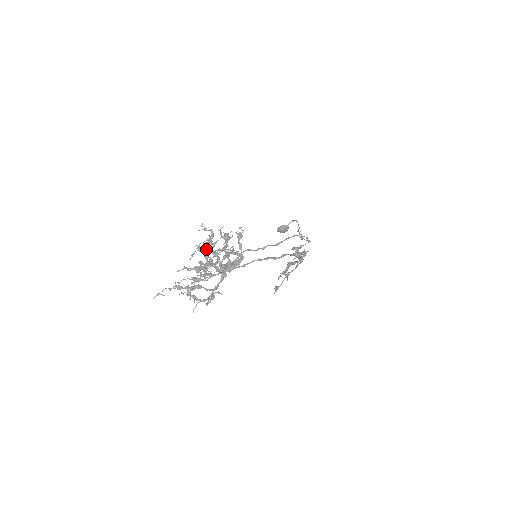
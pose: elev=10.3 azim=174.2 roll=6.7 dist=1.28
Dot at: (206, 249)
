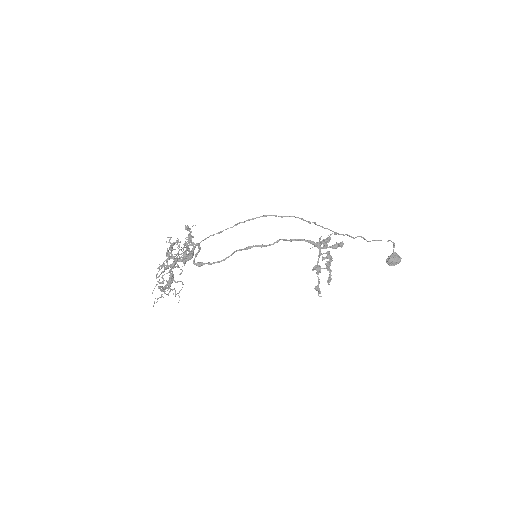
Dot at: (184, 256)
